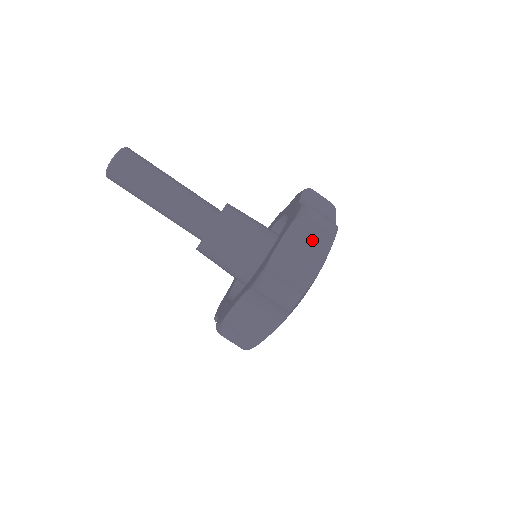
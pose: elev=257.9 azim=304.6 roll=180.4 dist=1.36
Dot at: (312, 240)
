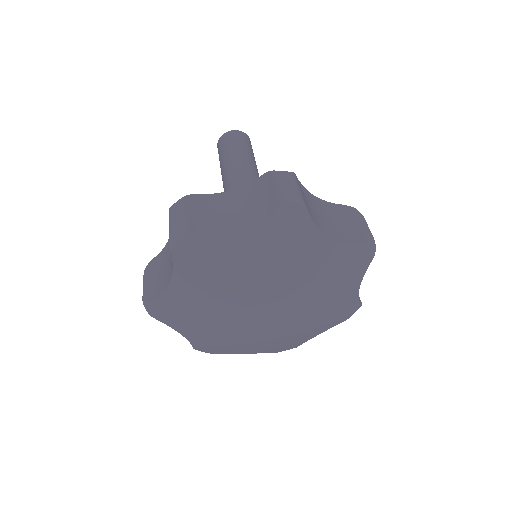
Dot at: (346, 225)
